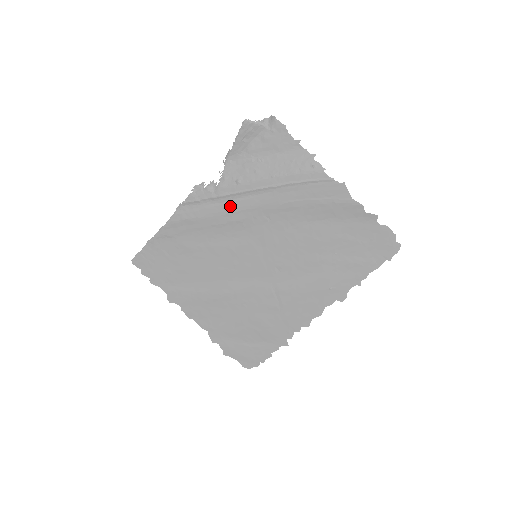
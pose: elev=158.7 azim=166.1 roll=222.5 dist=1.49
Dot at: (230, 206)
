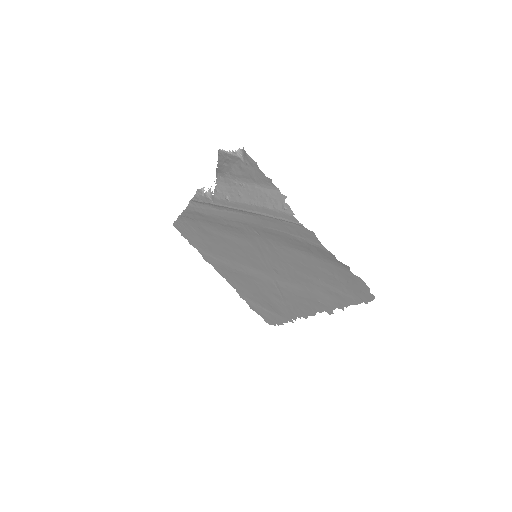
Dot at: (226, 214)
